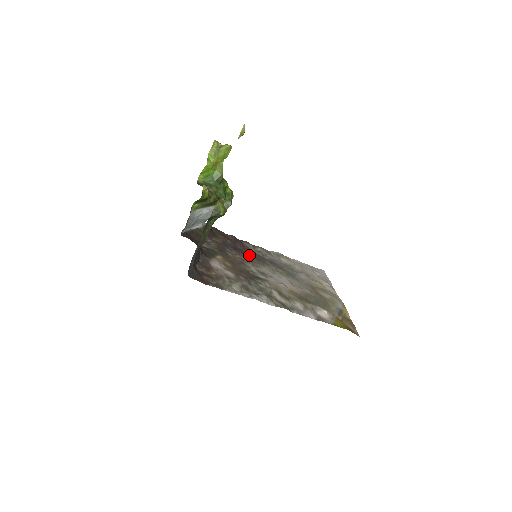
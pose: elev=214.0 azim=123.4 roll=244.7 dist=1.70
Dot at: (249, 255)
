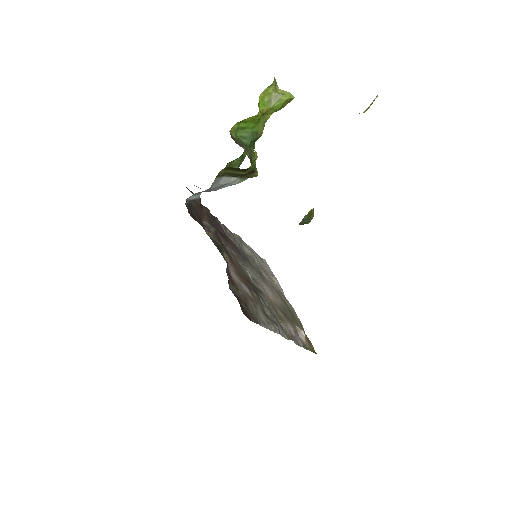
Dot at: (231, 245)
